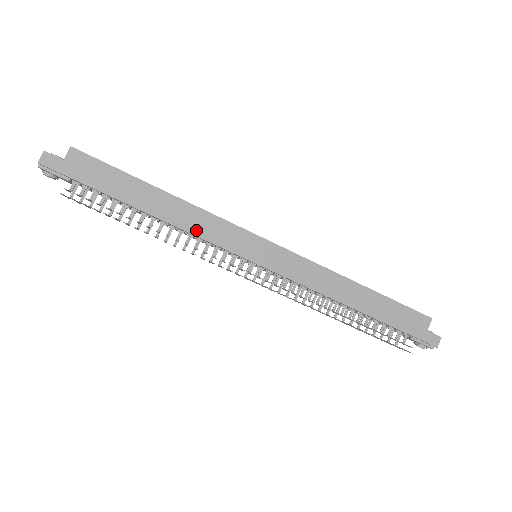
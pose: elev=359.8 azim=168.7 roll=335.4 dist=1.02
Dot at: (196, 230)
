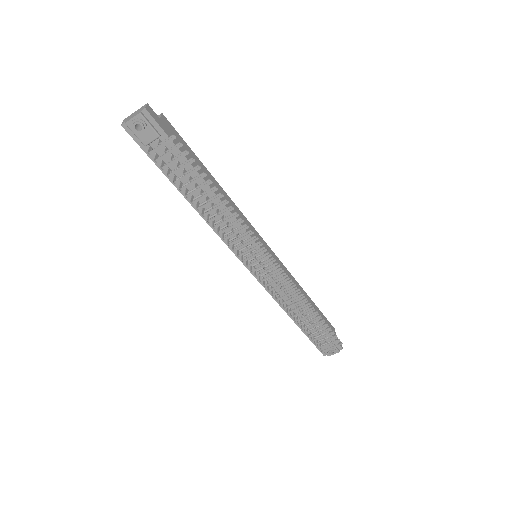
Dot at: occluded
